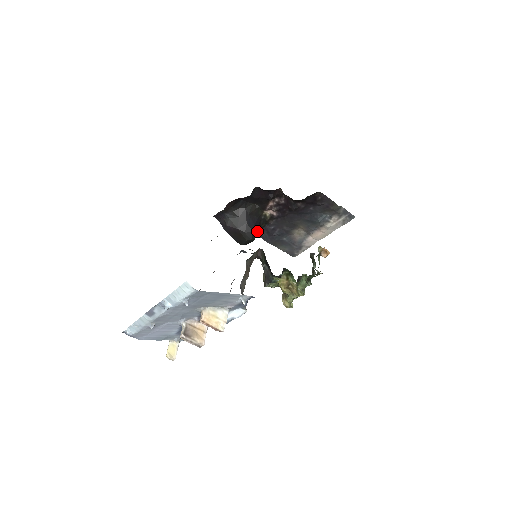
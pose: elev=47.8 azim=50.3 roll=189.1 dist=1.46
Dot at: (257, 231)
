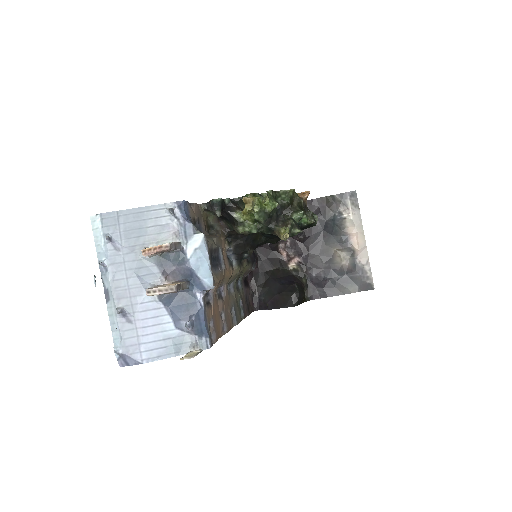
Dot at: (296, 284)
